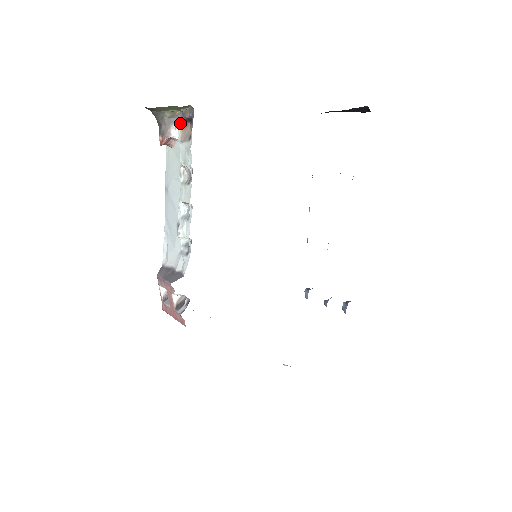
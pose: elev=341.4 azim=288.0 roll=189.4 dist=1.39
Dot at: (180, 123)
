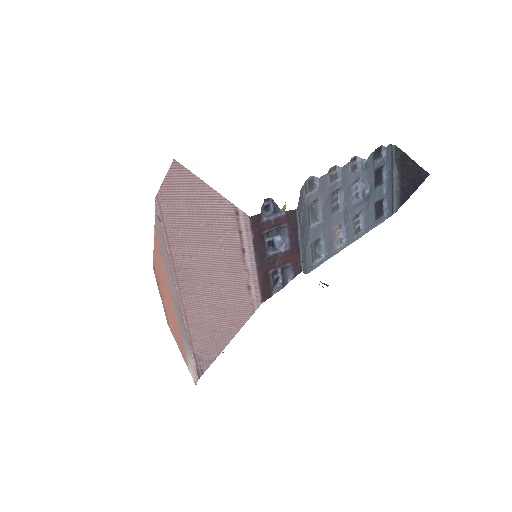
Dot at: occluded
